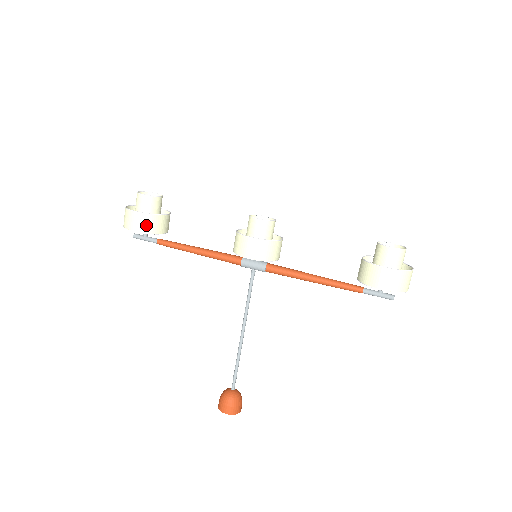
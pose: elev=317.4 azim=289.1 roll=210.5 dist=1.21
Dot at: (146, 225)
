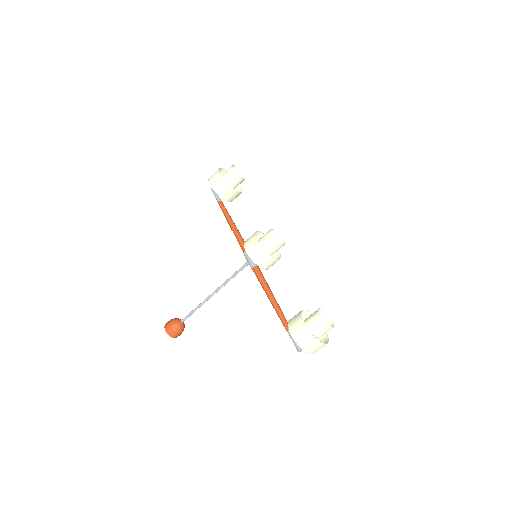
Dot at: (218, 186)
